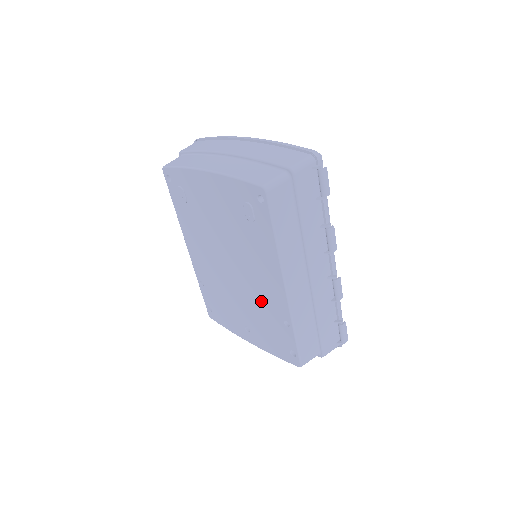
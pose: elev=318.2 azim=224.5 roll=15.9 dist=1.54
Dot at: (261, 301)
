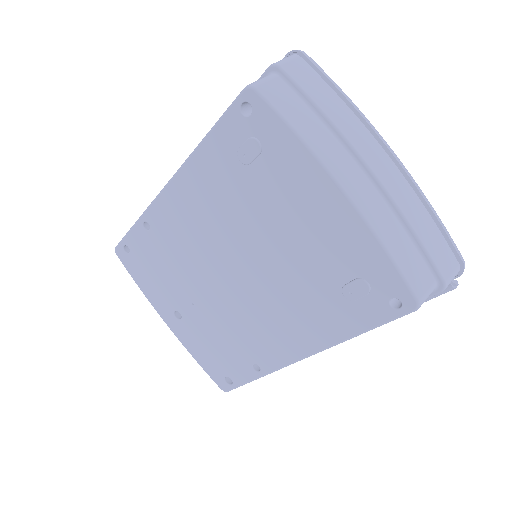
Dot at: (243, 329)
